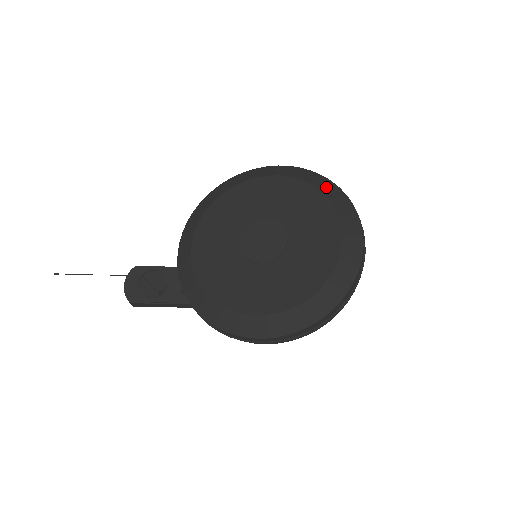
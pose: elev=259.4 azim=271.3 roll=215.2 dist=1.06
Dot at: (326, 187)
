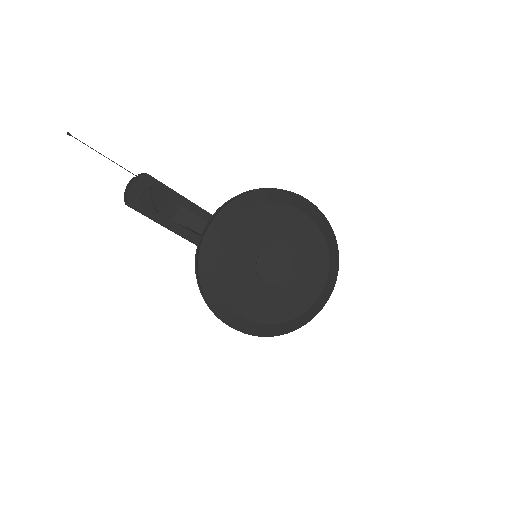
Dot at: (333, 250)
